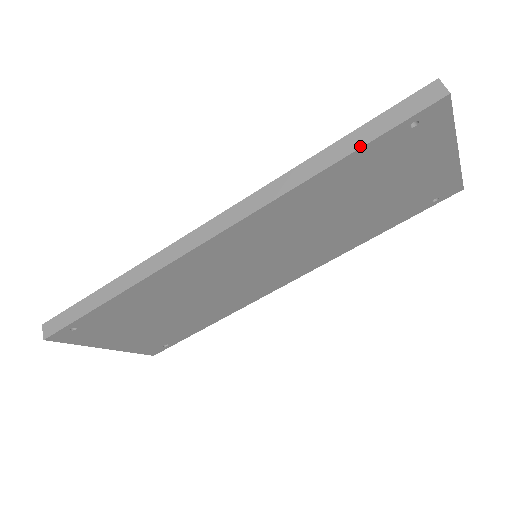
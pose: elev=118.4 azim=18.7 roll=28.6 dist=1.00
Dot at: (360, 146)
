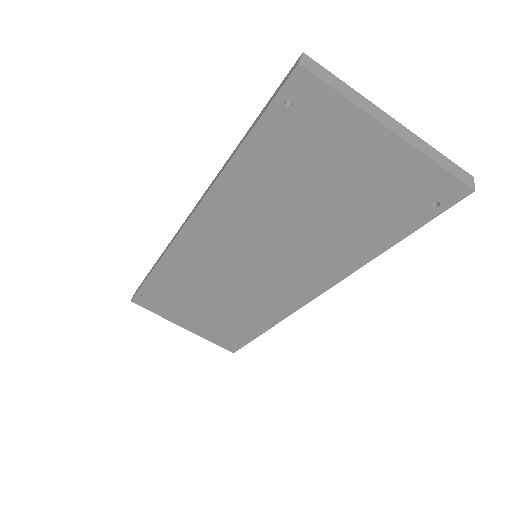
Dot at: (249, 132)
